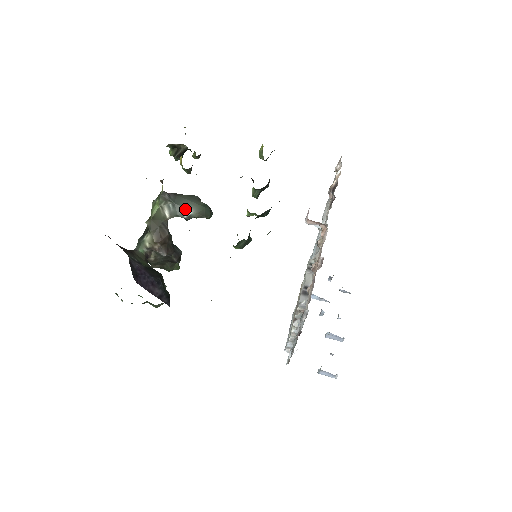
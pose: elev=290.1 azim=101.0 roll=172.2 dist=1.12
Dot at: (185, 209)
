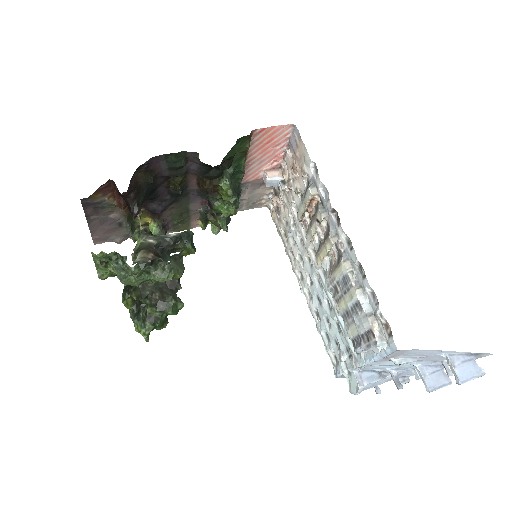
Dot at: (168, 235)
